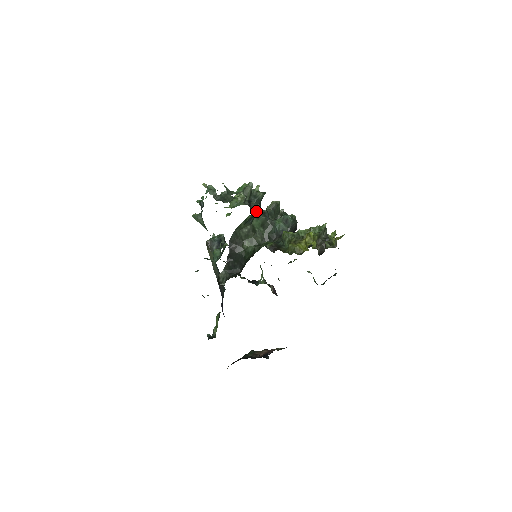
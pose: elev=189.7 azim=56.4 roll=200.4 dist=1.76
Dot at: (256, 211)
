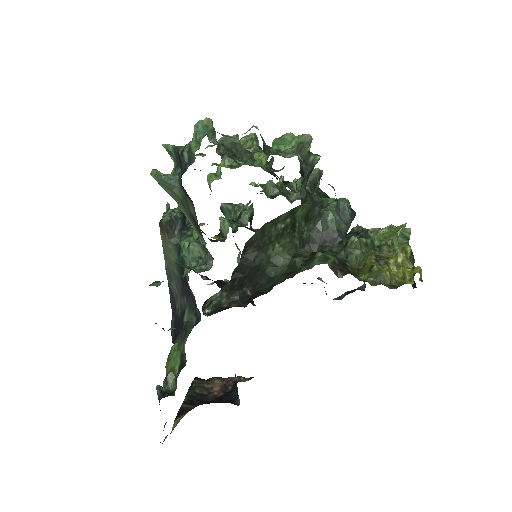
Dot at: (304, 191)
